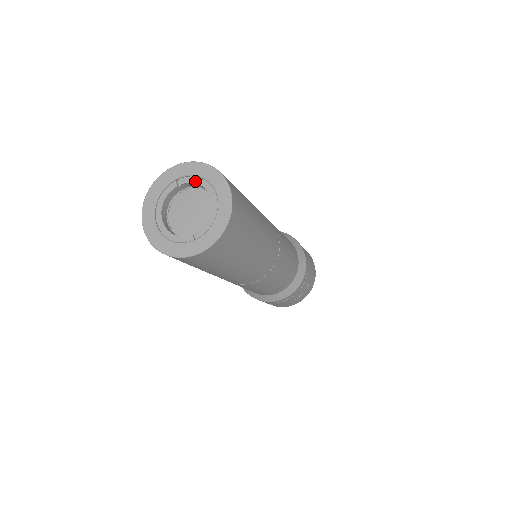
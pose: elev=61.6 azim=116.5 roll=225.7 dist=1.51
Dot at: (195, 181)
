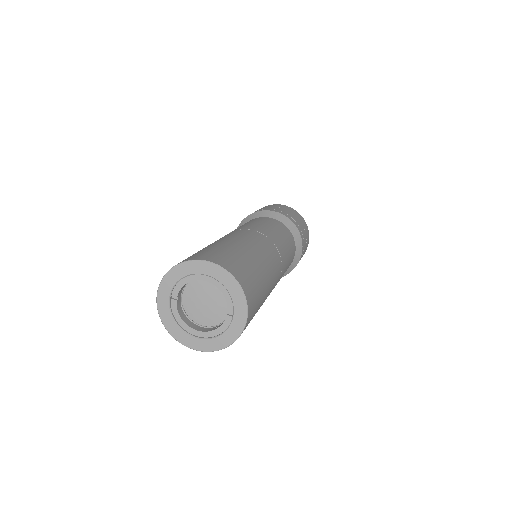
Dot at: (182, 284)
